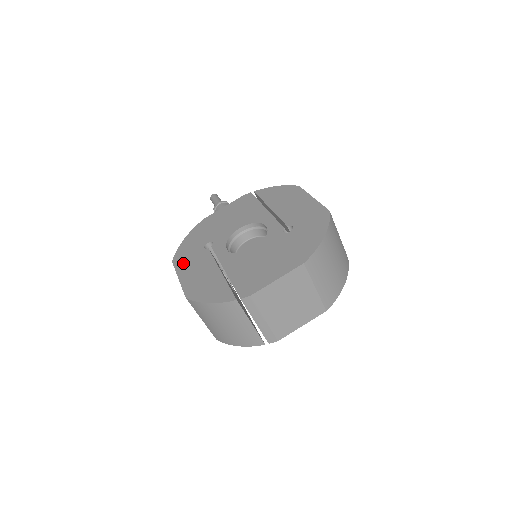
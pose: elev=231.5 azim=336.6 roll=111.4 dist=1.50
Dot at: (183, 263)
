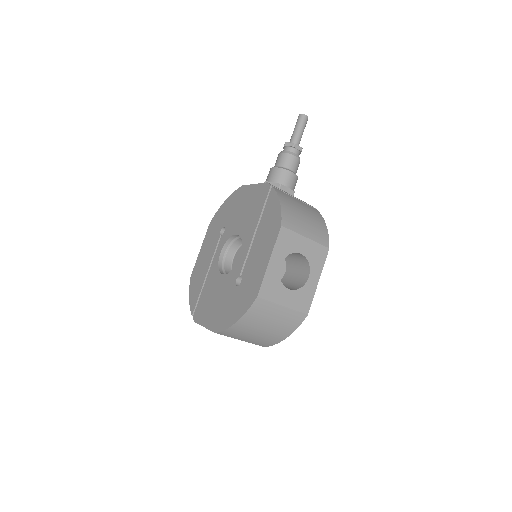
Dot at: (209, 234)
